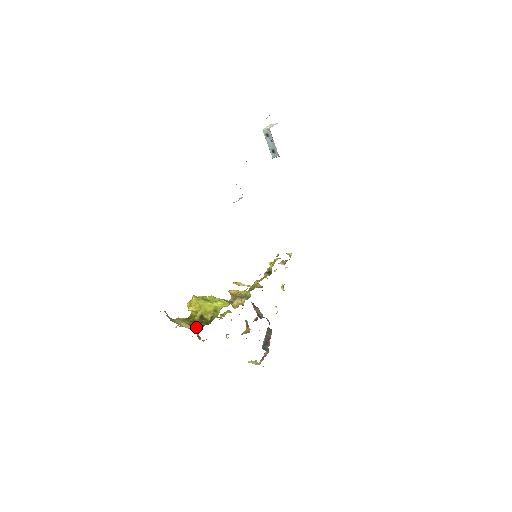
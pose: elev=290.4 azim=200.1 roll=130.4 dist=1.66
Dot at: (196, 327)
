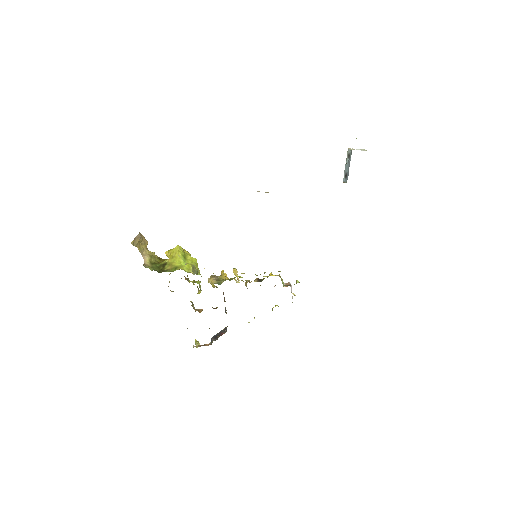
Dot at: (149, 266)
